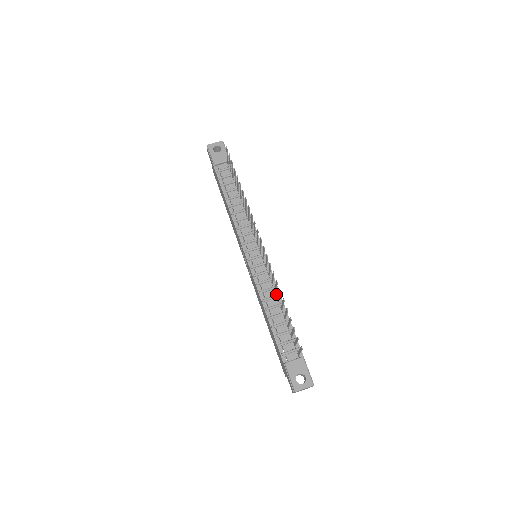
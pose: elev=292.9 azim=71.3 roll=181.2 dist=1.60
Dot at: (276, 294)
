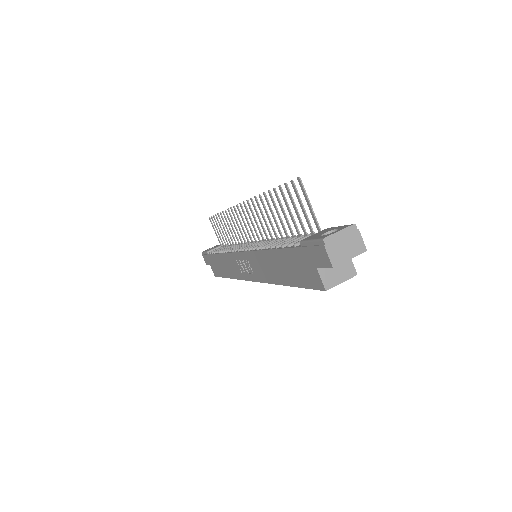
Dot at: occluded
